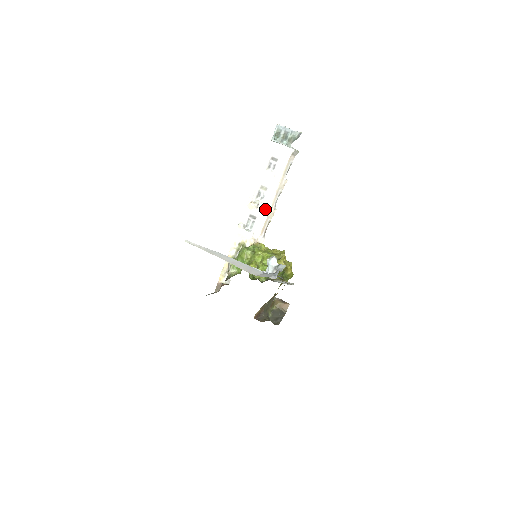
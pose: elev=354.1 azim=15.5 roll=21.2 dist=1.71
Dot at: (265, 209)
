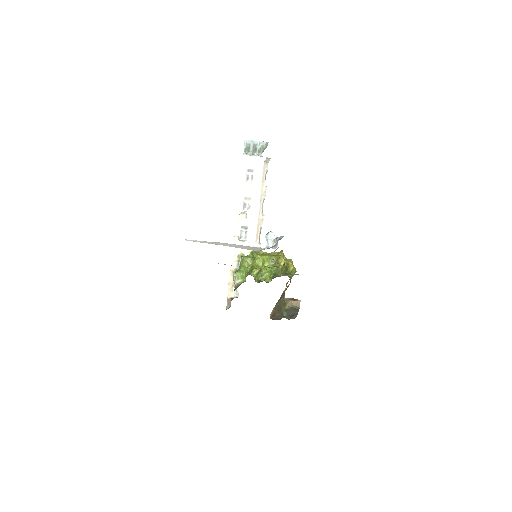
Dot at: (254, 217)
